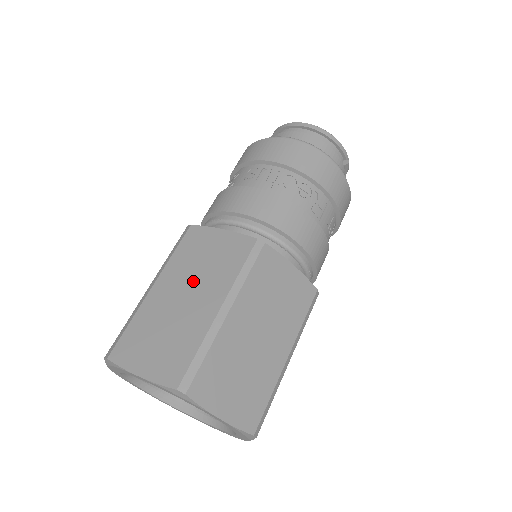
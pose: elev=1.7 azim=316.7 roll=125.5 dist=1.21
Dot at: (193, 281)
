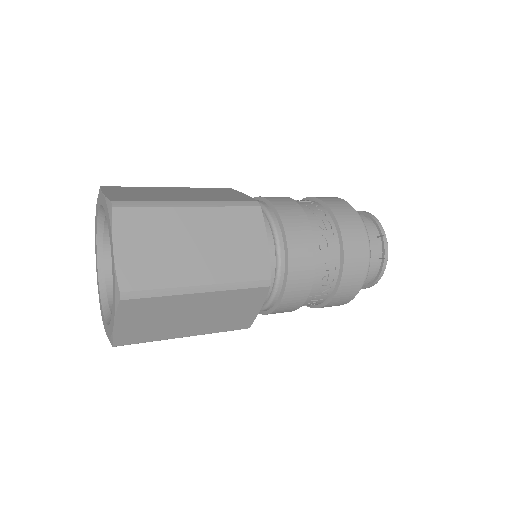
Dot at: (194, 193)
